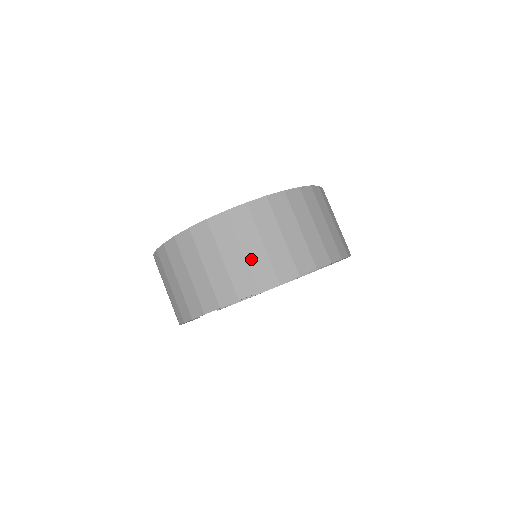
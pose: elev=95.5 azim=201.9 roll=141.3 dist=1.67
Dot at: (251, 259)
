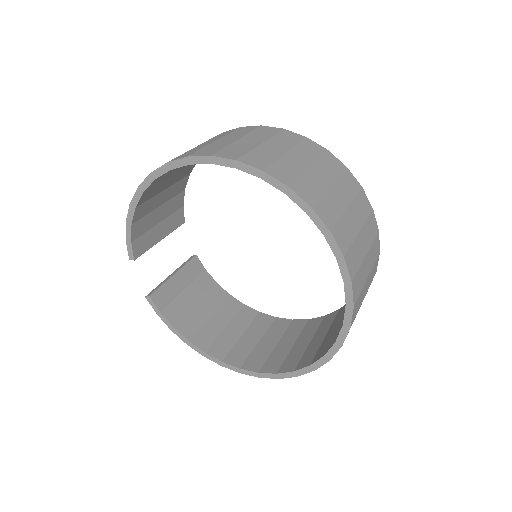
Dot at: (287, 160)
